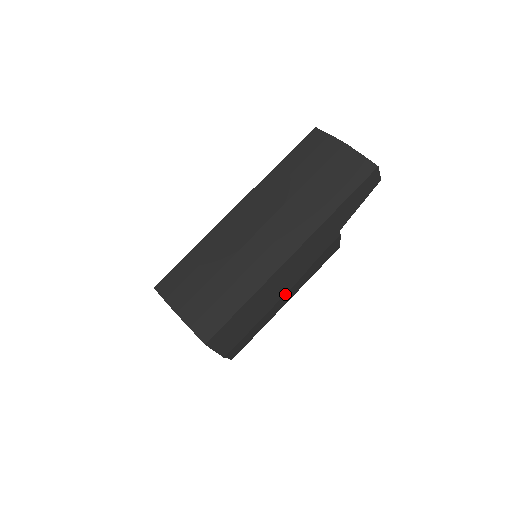
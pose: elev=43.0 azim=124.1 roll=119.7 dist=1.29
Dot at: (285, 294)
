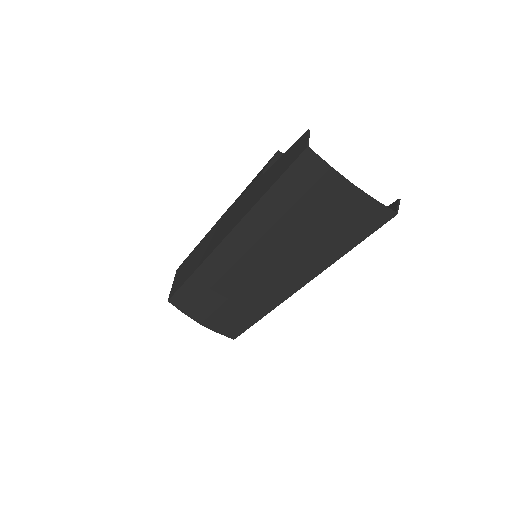
Dot at: occluded
